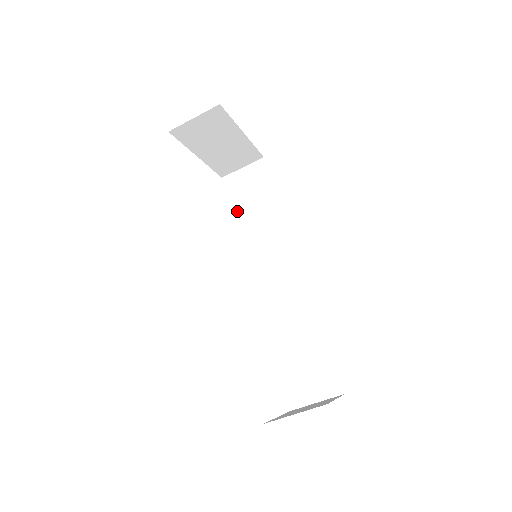
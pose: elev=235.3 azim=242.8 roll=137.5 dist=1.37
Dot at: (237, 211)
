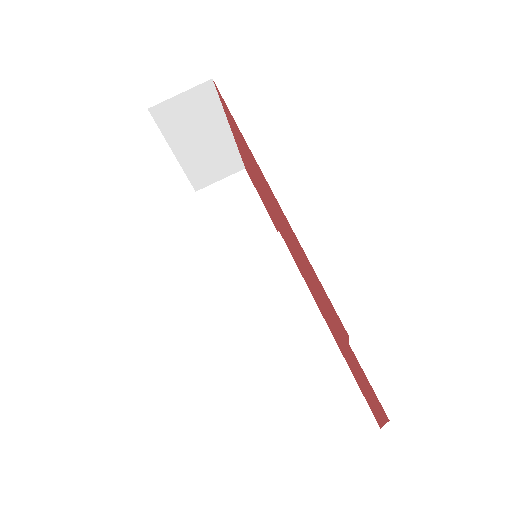
Dot at: (216, 226)
